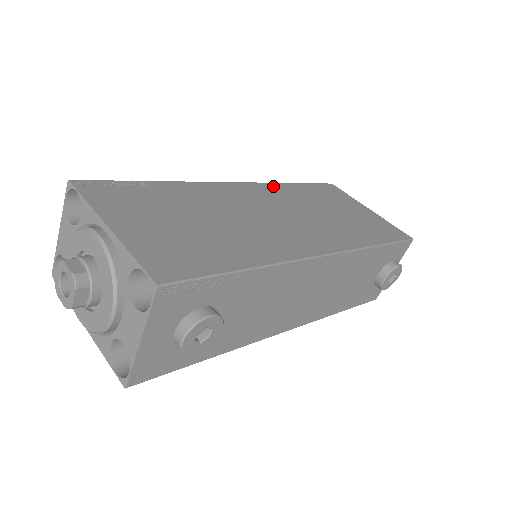
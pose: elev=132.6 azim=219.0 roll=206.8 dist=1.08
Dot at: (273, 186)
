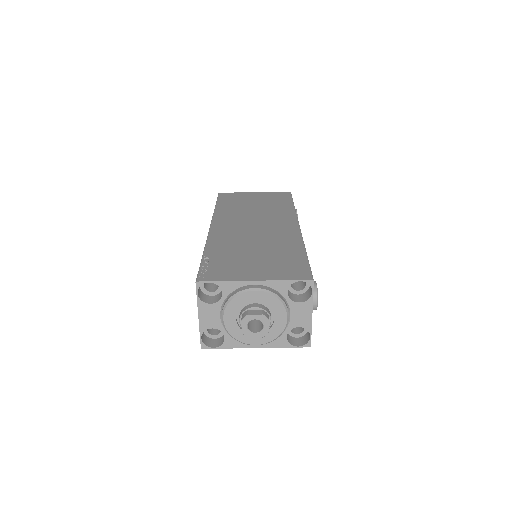
Dot at: (218, 215)
